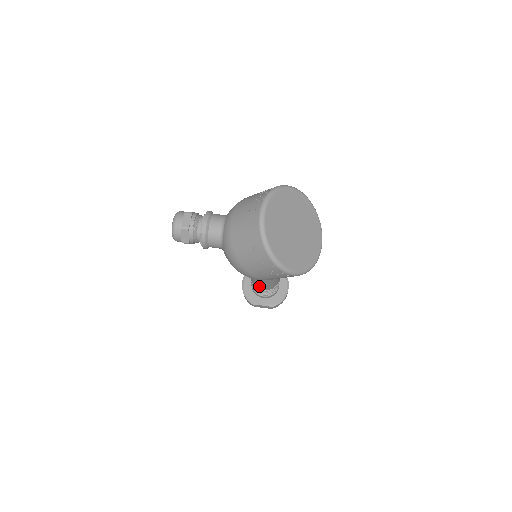
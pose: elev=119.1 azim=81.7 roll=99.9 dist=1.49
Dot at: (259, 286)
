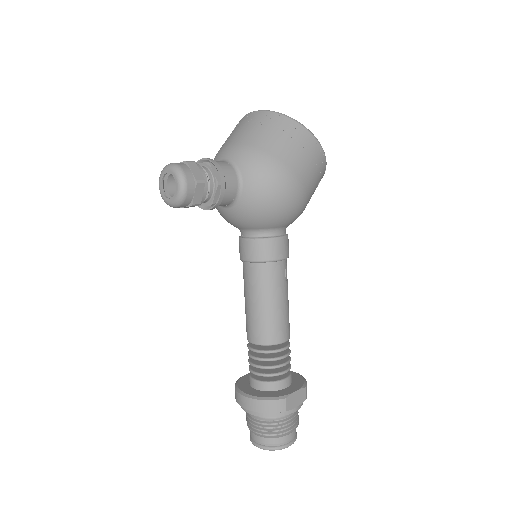
Dot at: (279, 327)
